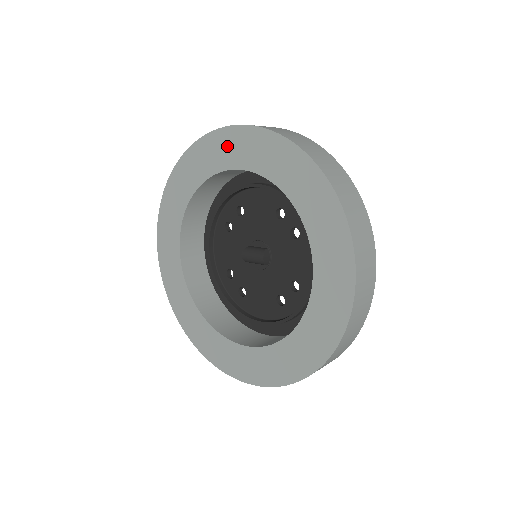
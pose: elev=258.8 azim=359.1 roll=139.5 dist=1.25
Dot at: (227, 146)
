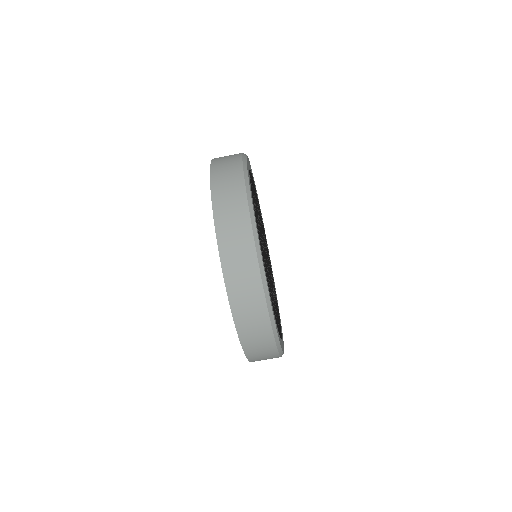
Dot at: occluded
